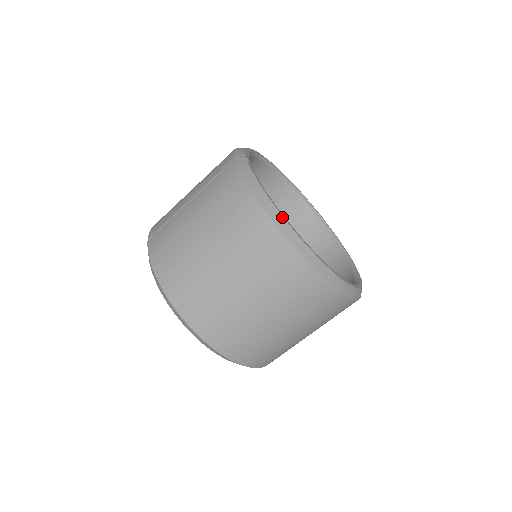
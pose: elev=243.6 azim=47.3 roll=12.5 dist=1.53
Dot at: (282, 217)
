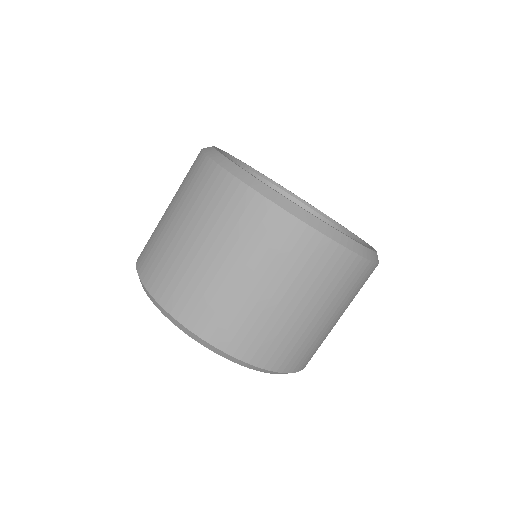
Dot at: (213, 148)
